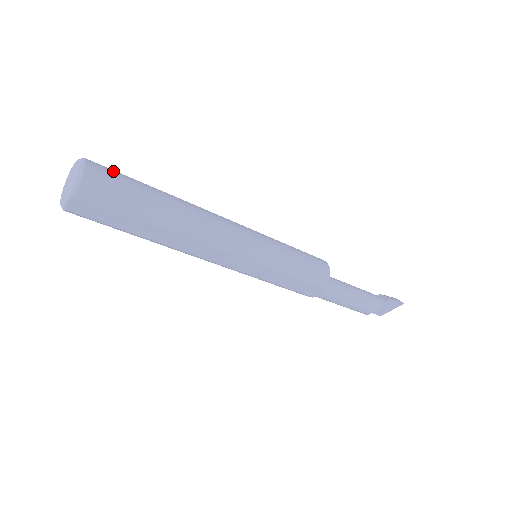
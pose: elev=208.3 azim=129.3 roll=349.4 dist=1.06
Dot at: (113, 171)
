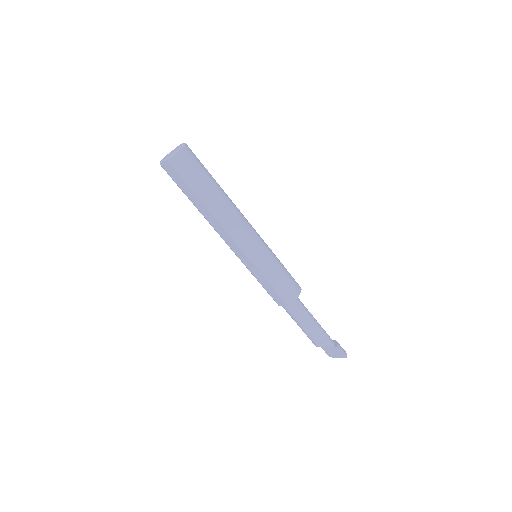
Dot at: (196, 159)
